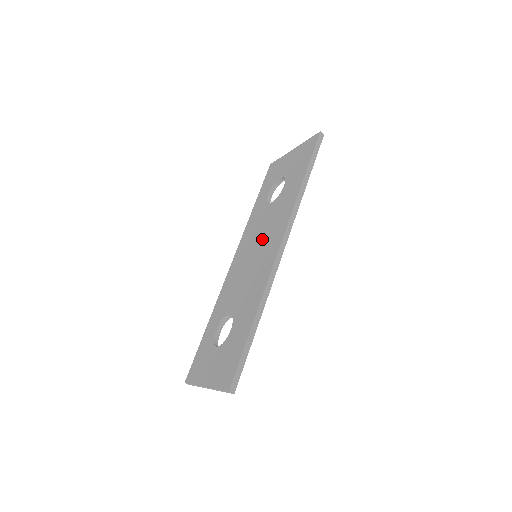
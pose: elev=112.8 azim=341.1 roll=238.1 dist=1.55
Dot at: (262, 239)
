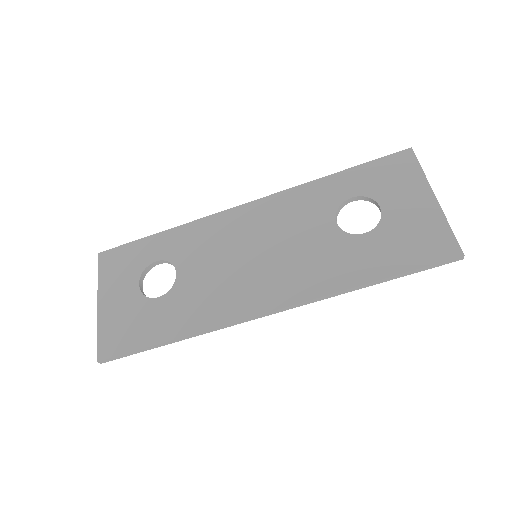
Dot at: (277, 255)
